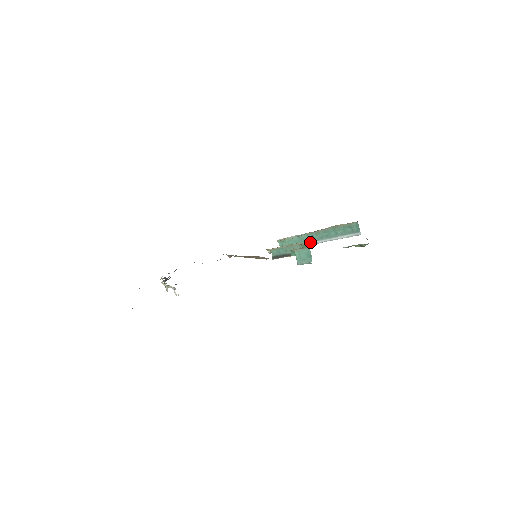
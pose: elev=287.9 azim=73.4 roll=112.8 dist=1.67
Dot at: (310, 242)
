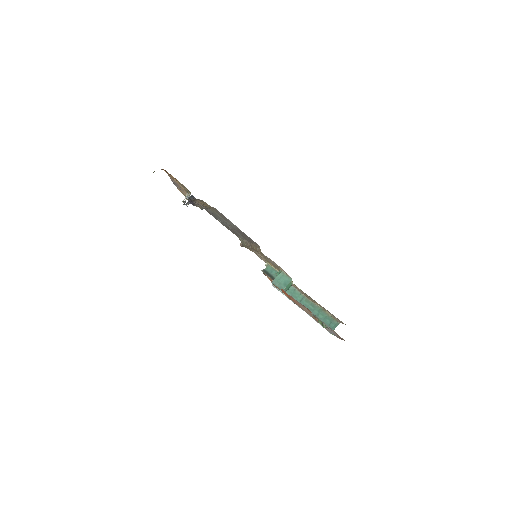
Dot at: occluded
